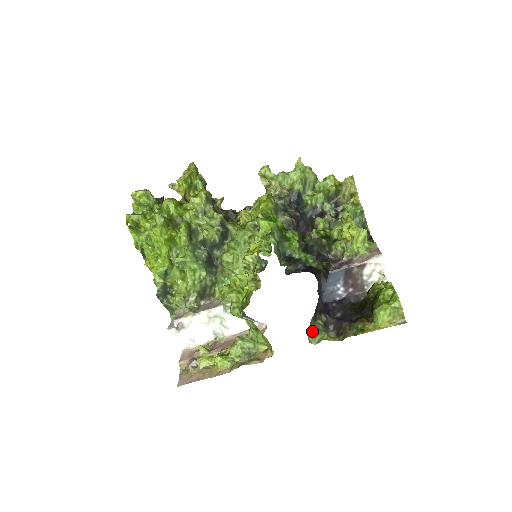
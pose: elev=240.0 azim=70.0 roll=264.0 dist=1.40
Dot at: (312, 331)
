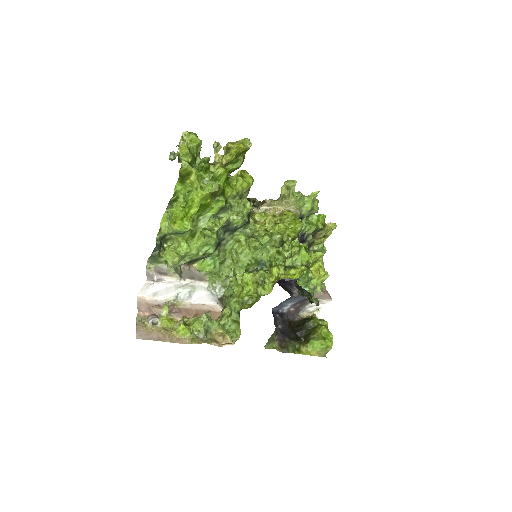
Dot at: (269, 338)
